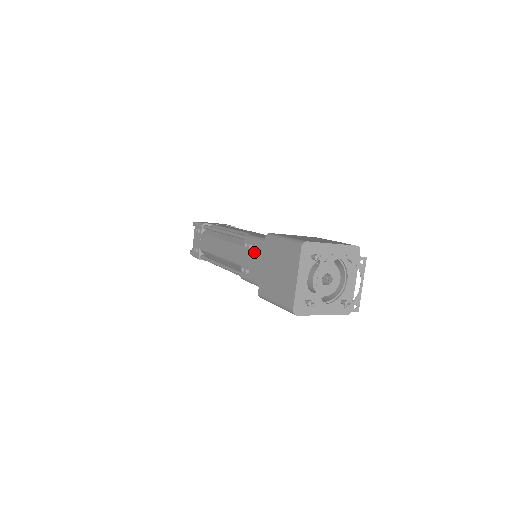
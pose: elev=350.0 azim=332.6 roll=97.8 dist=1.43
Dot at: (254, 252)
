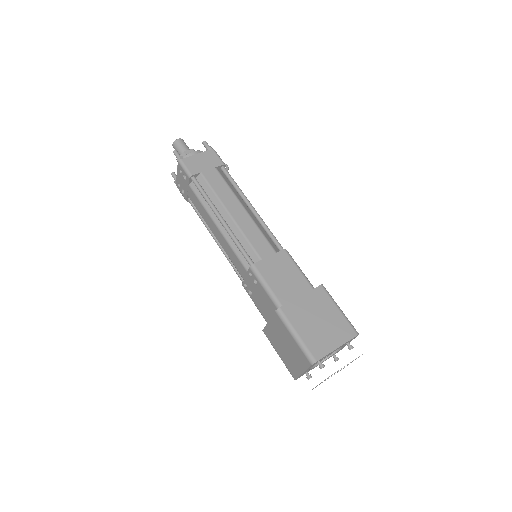
Dot at: (260, 292)
